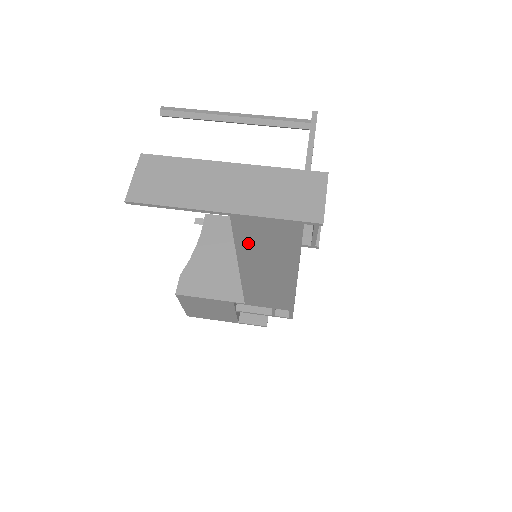
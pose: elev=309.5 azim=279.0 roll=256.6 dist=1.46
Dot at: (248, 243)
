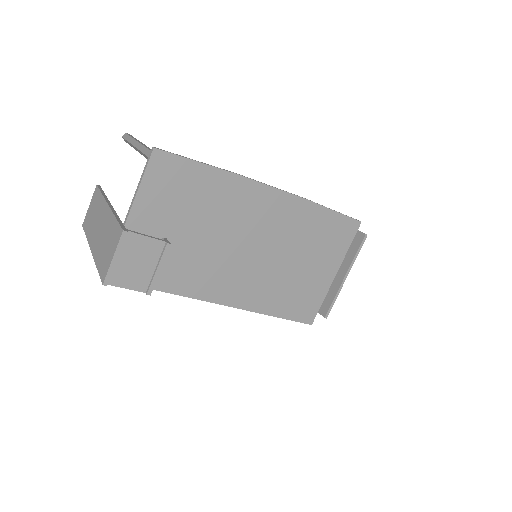
Dot at: occluded
